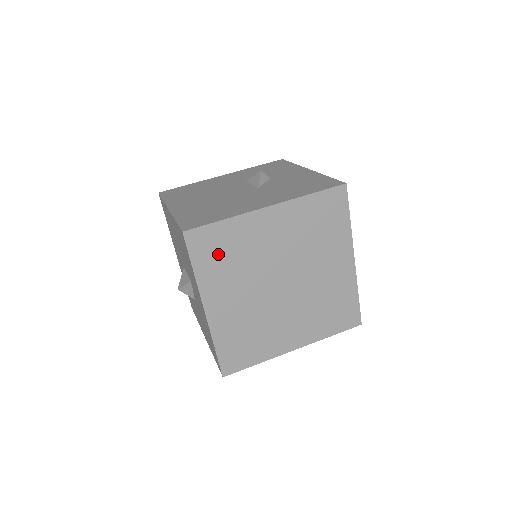
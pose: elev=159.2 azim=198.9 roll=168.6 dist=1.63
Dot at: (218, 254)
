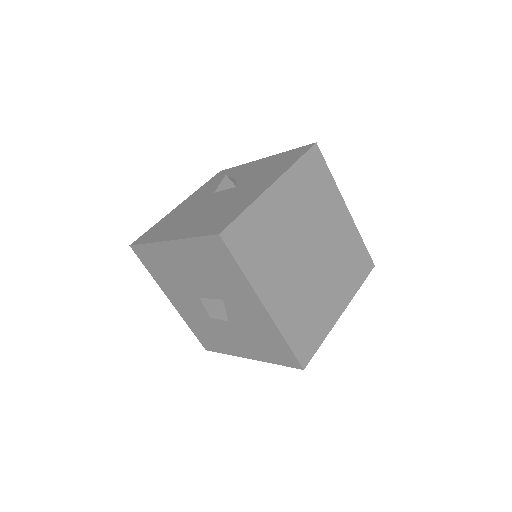
Dot at: (254, 245)
